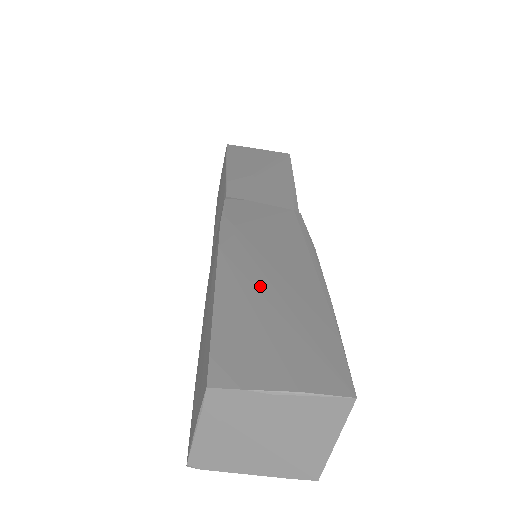
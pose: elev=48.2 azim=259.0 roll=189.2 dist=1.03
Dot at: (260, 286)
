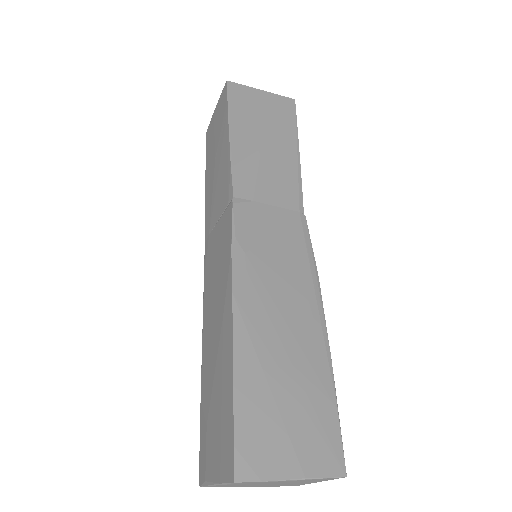
Dot at: (272, 348)
